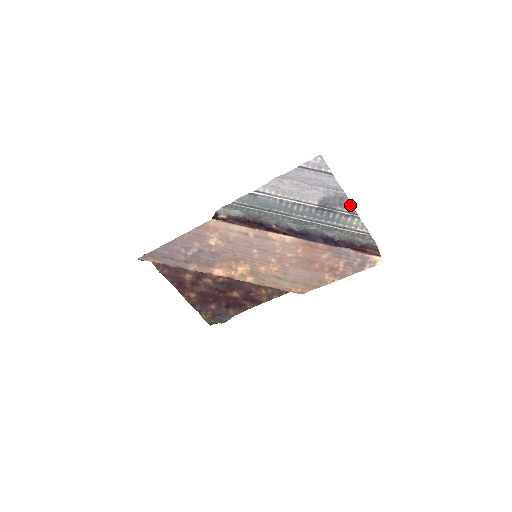
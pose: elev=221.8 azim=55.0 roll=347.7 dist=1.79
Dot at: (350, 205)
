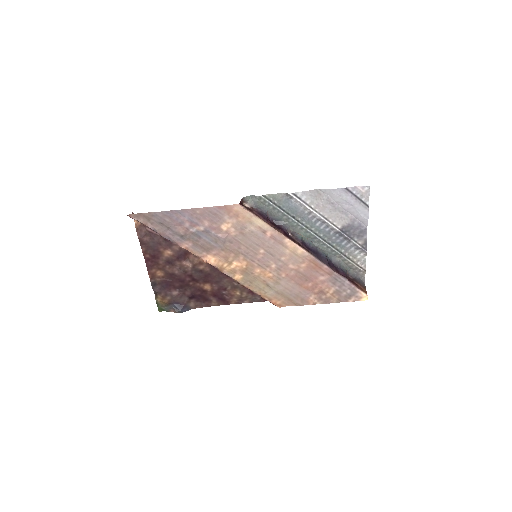
Dot at: (366, 240)
